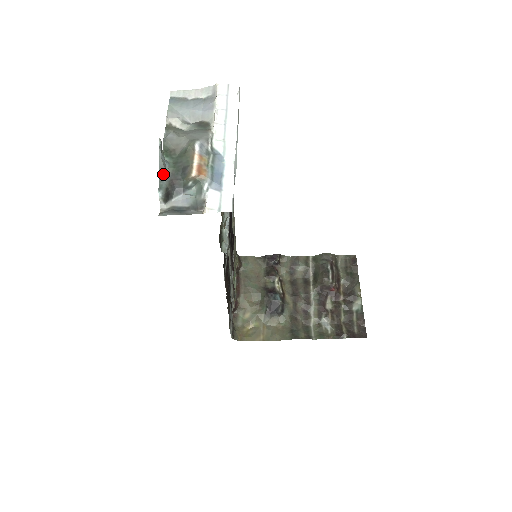
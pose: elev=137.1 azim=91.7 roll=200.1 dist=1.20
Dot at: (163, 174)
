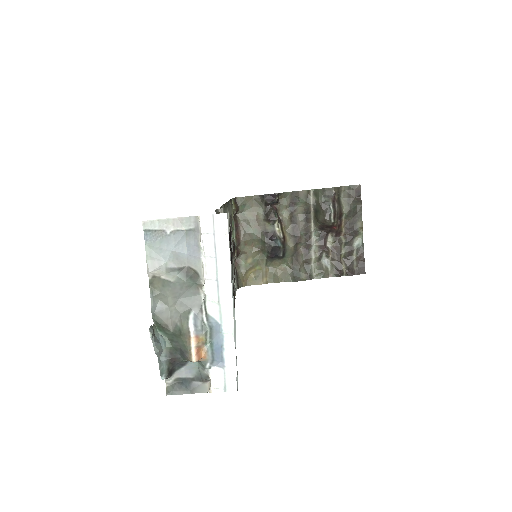
Dot at: (161, 355)
